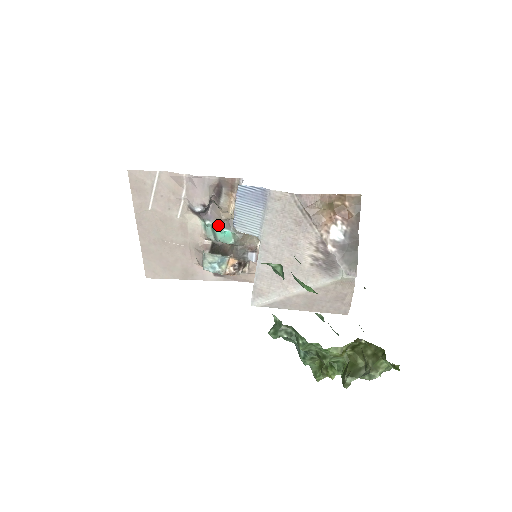
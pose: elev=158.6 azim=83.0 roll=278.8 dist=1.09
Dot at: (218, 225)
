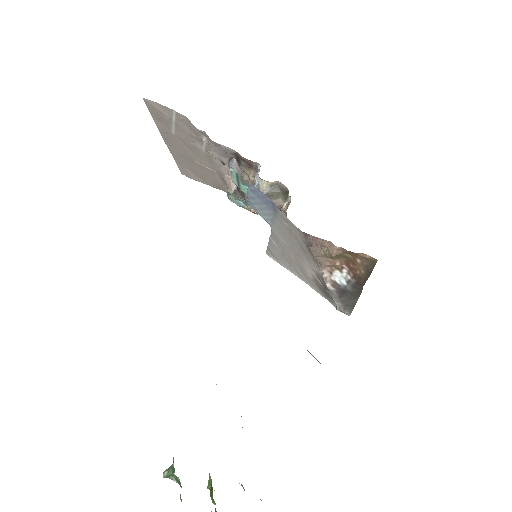
Dot at: (240, 179)
